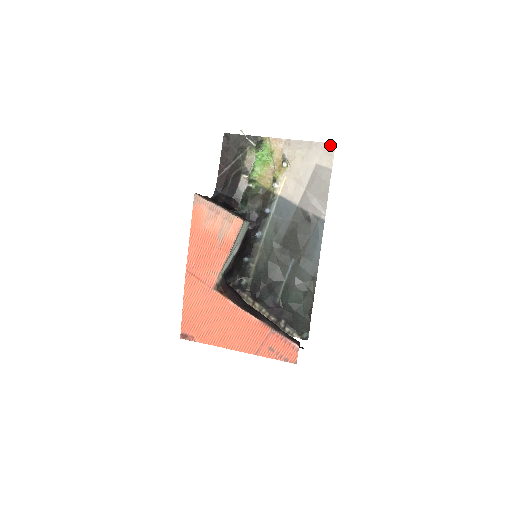
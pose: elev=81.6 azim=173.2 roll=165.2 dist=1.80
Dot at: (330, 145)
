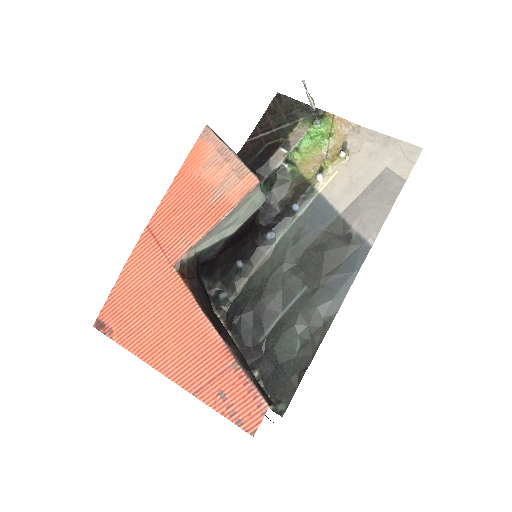
Dot at: (415, 148)
